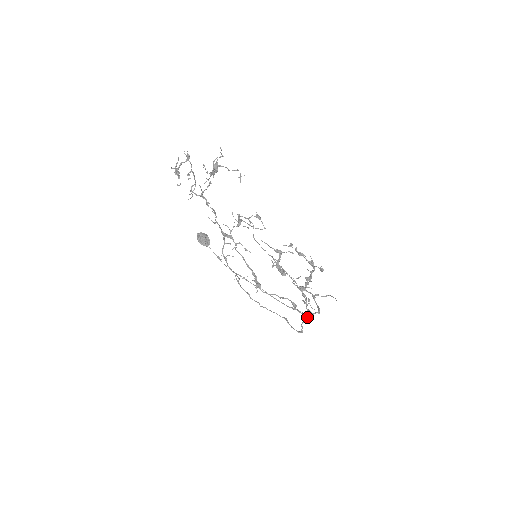
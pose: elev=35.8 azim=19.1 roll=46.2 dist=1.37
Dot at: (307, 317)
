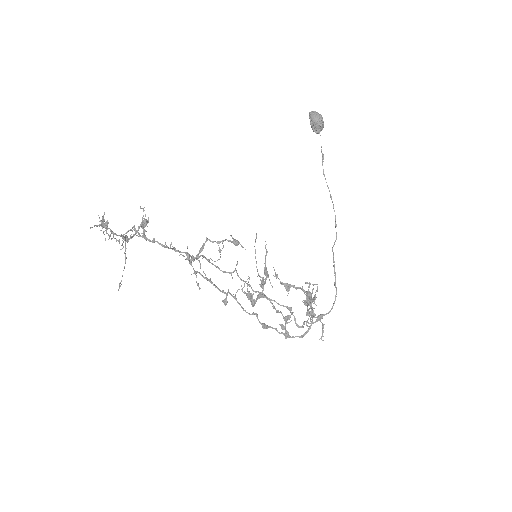
Dot at: occluded
